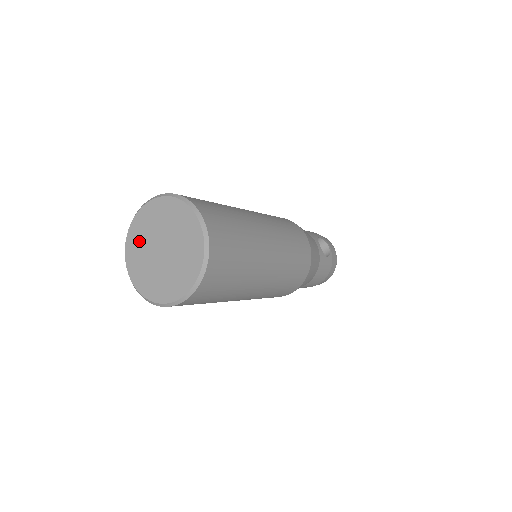
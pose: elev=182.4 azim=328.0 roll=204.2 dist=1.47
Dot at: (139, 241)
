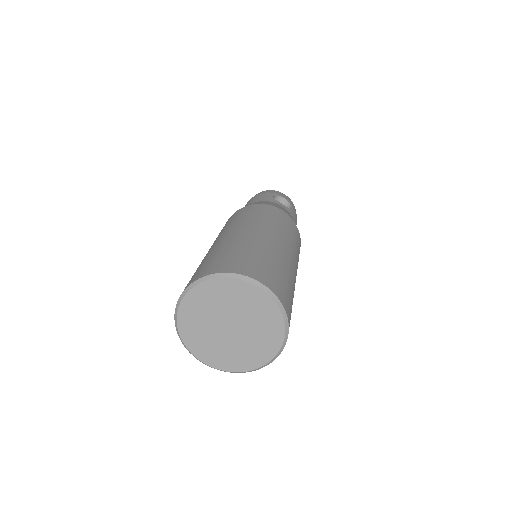
Dot at: (198, 333)
